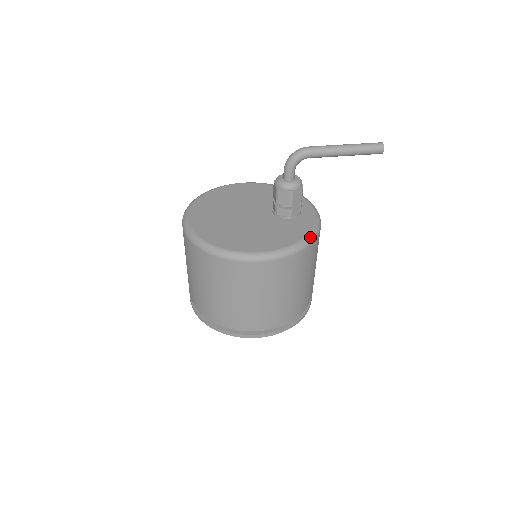
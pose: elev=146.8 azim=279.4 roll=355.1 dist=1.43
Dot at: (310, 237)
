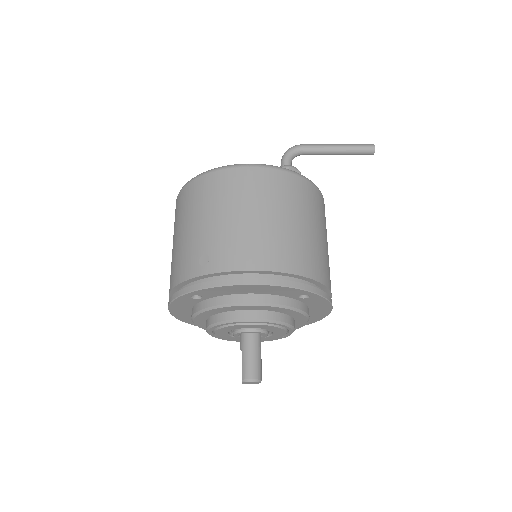
Dot at: (306, 178)
